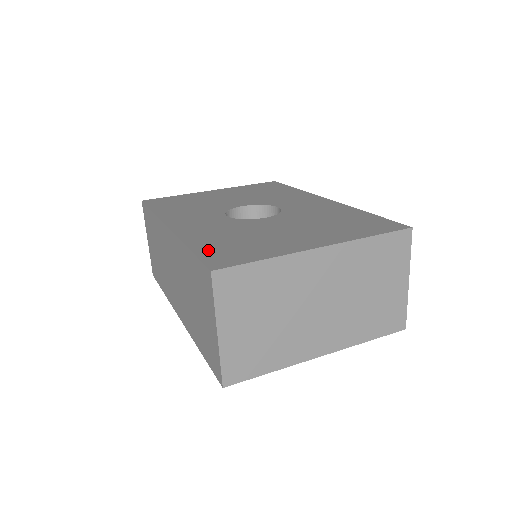
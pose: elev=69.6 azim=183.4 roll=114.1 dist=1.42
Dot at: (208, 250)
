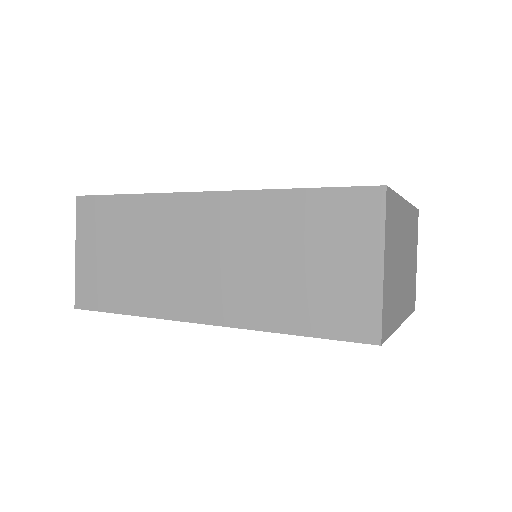
Dot at: occluded
